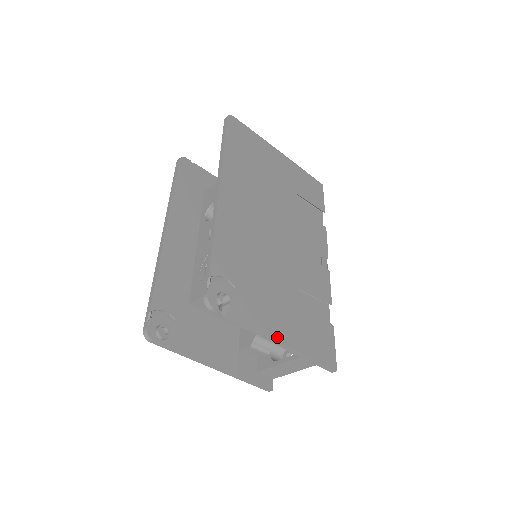
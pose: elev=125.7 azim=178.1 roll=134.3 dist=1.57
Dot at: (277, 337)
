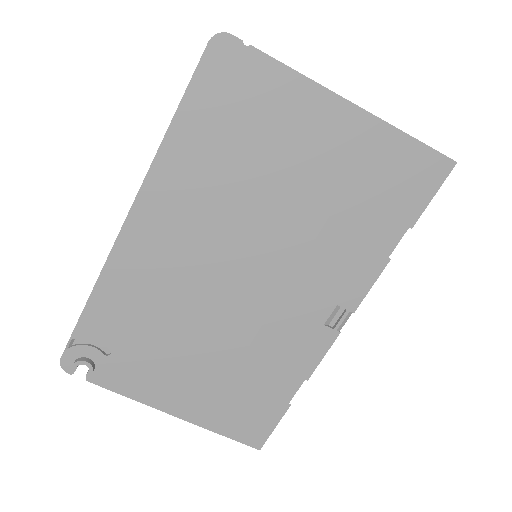
Dot at: (163, 408)
